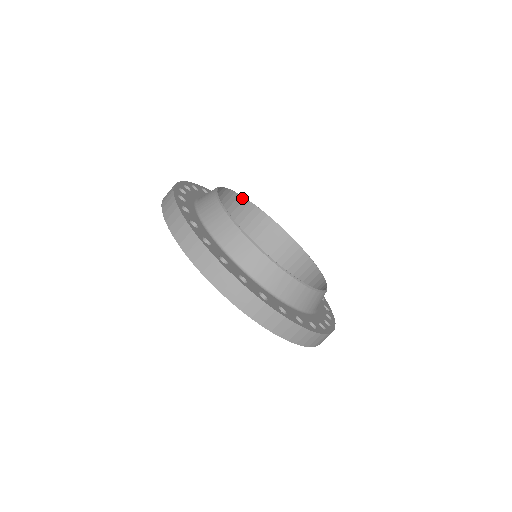
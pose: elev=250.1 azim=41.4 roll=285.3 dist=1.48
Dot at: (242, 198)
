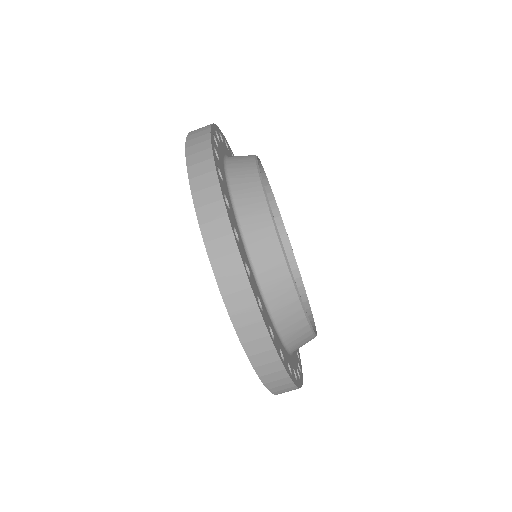
Dot at: (260, 166)
